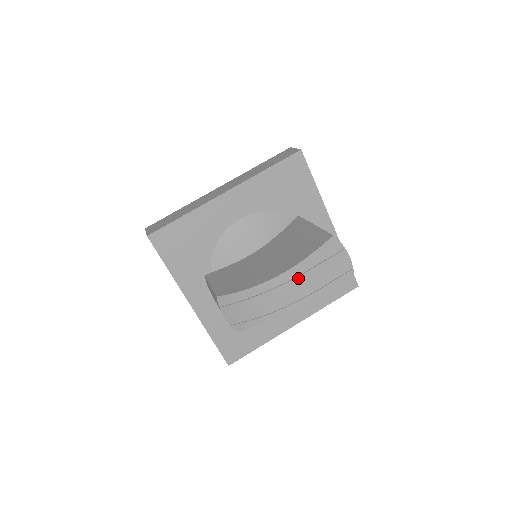
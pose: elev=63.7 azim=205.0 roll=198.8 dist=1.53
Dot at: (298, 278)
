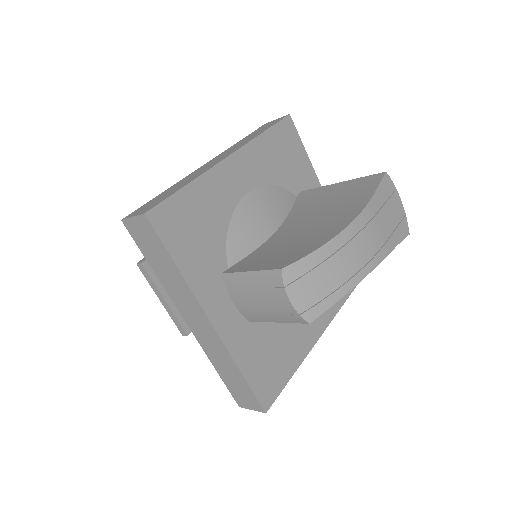
Dot at: (369, 225)
